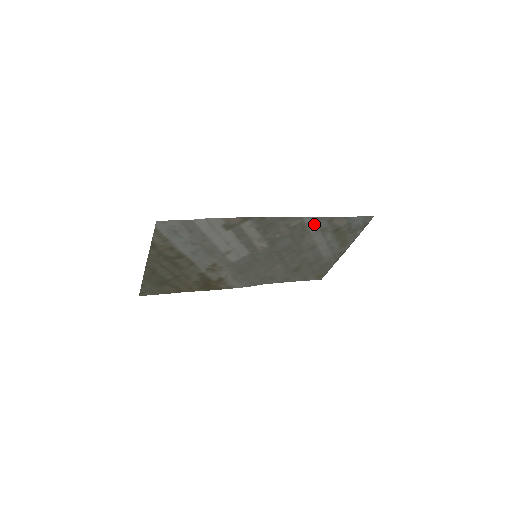
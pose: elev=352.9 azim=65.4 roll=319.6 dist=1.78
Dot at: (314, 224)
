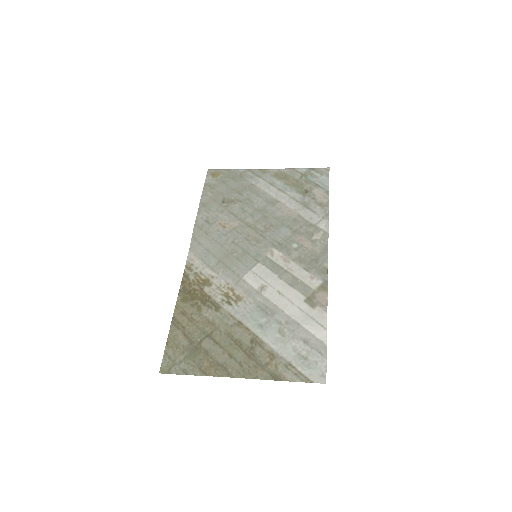
Dot at: (316, 217)
